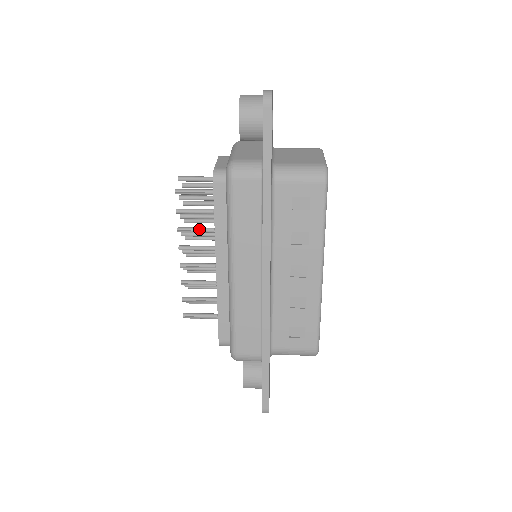
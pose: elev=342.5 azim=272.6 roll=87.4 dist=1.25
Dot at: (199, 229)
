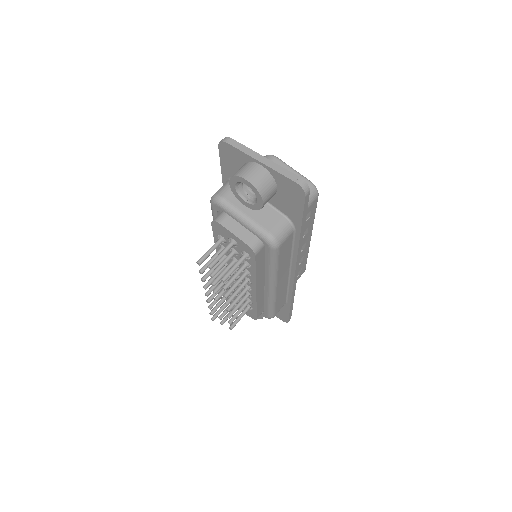
Dot at: (239, 283)
